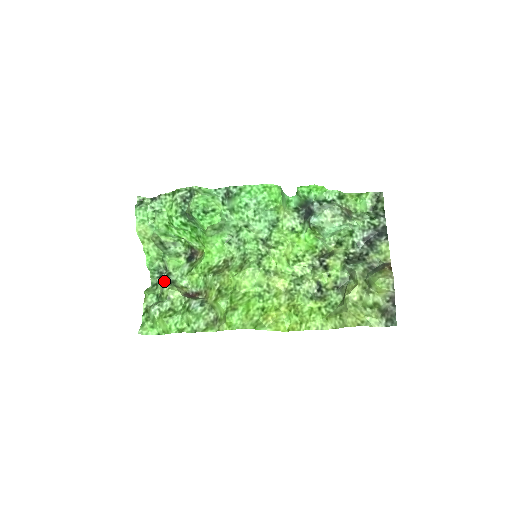
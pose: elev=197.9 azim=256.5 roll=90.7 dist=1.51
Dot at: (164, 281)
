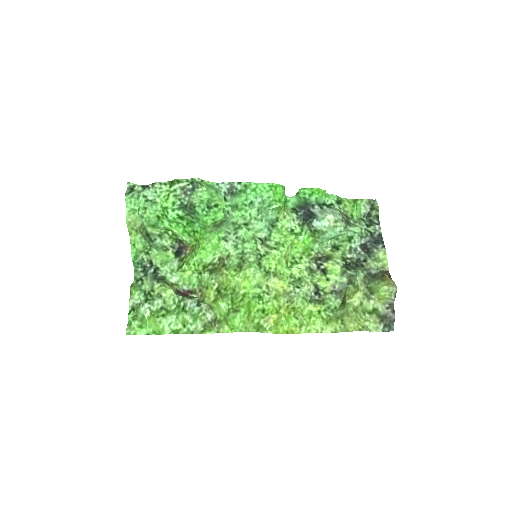
Dot at: (153, 277)
